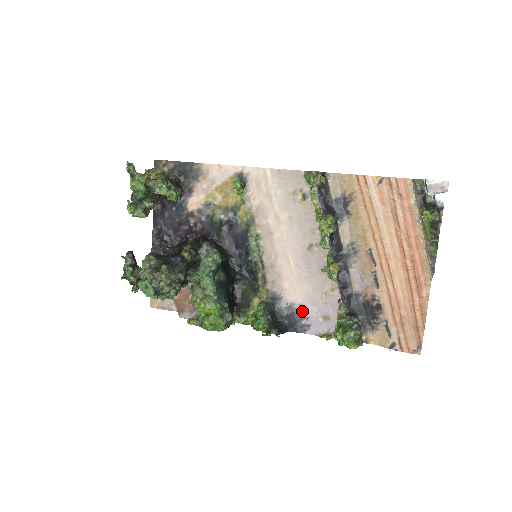
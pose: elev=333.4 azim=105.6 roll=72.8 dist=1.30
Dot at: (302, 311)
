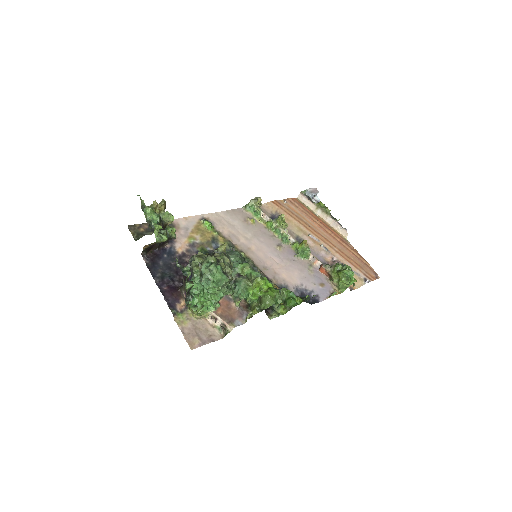
Dot at: (306, 288)
